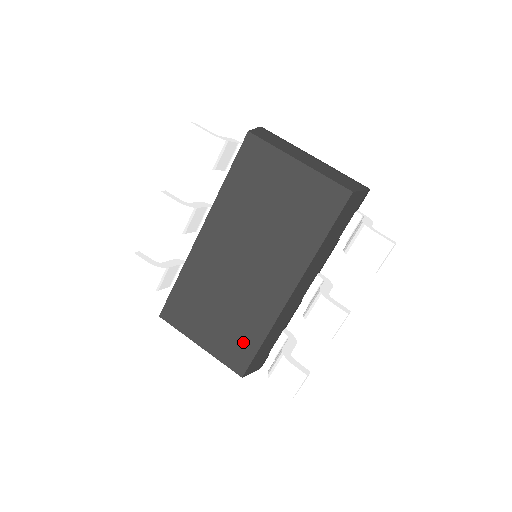
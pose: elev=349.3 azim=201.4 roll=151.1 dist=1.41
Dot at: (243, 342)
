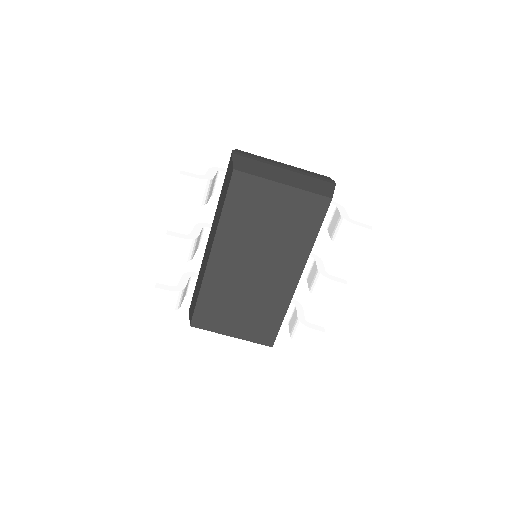
Dot at: (267, 324)
